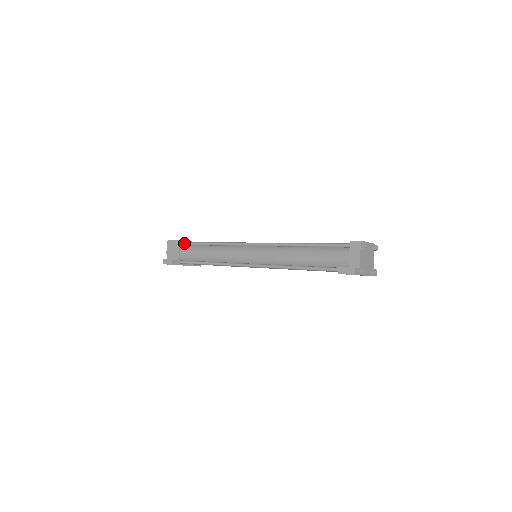
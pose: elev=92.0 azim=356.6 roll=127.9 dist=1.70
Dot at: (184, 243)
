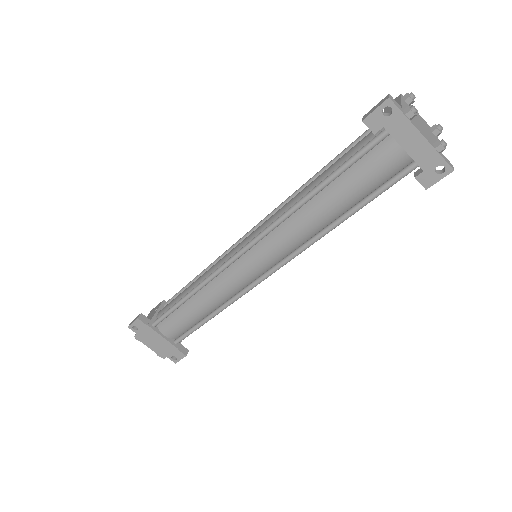
Dot at: (168, 300)
